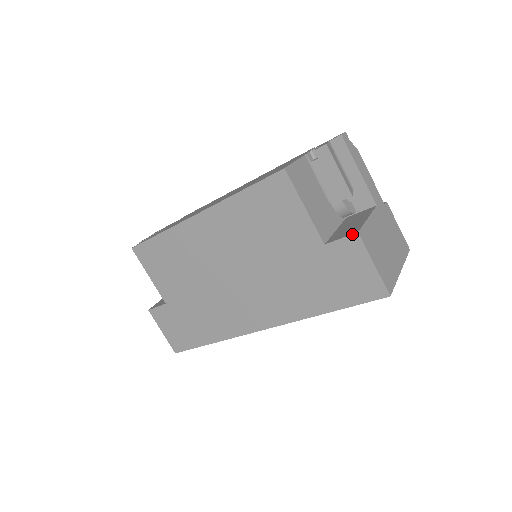
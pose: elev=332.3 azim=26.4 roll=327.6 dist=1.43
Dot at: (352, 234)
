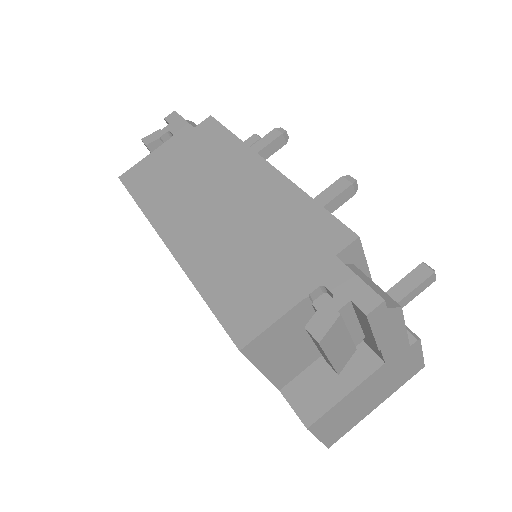
Dot at: (302, 422)
